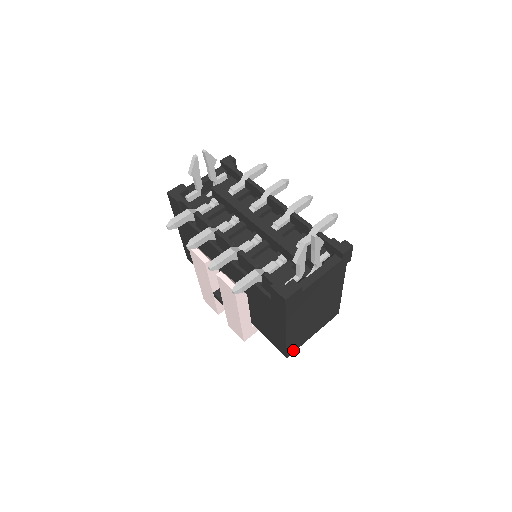
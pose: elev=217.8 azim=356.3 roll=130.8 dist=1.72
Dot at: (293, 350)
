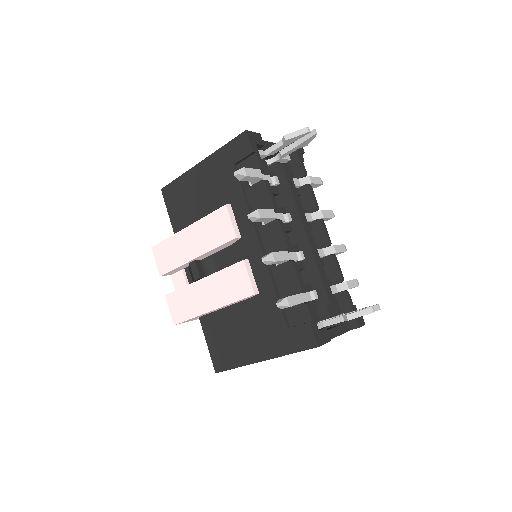
Dot at: occluded
